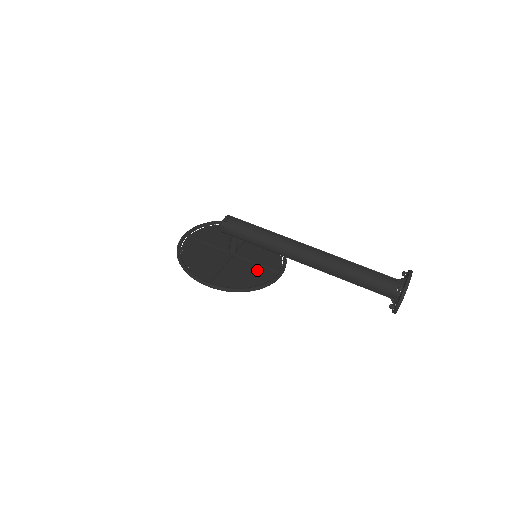
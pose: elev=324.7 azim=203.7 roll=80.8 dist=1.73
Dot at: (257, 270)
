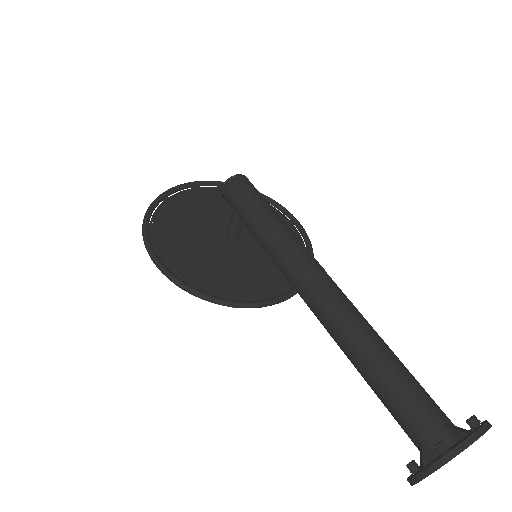
Dot at: (246, 277)
